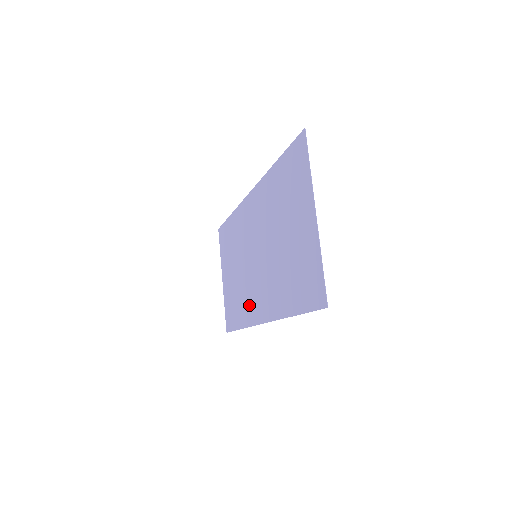
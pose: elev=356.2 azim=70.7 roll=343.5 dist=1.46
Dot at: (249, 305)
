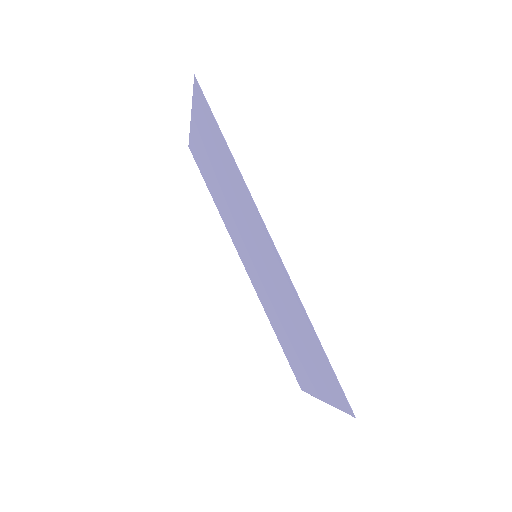
Dot at: (232, 231)
